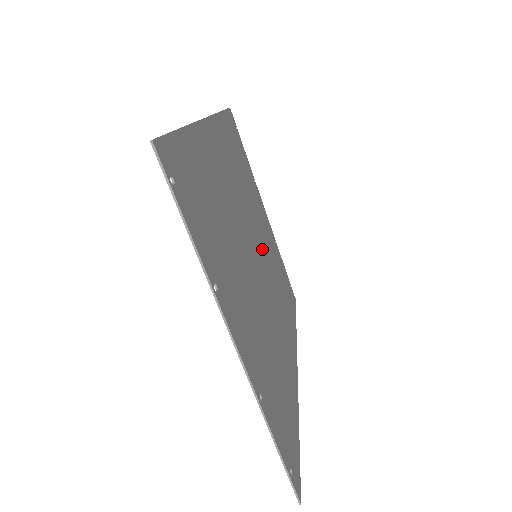
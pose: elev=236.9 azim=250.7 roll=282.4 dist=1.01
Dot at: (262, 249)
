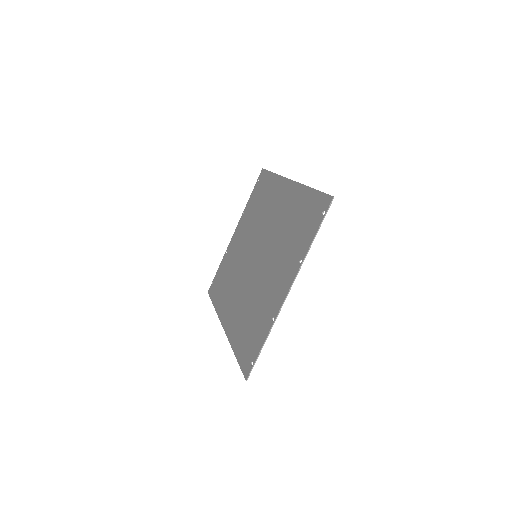
Dot at: occluded
